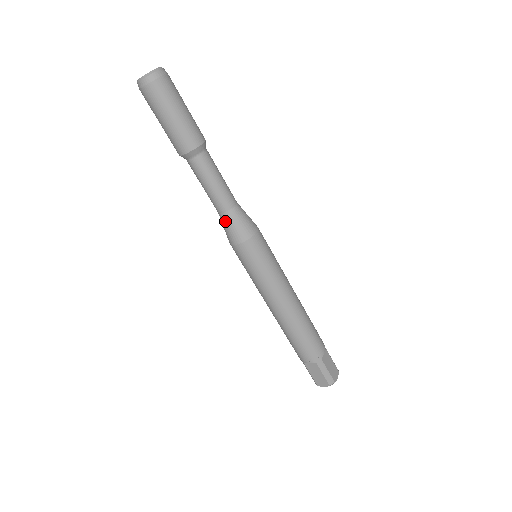
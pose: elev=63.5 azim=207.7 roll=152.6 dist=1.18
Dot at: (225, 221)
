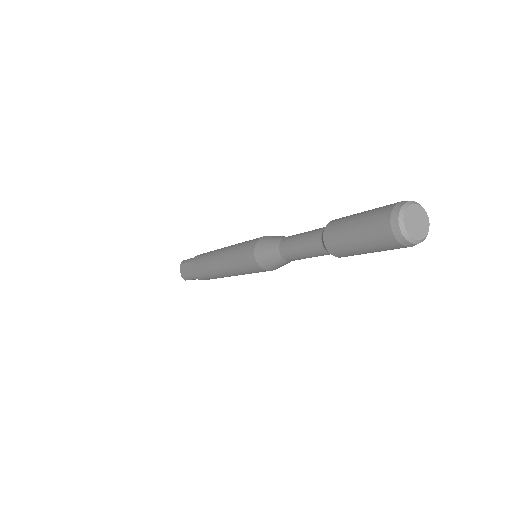
Dot at: (273, 249)
